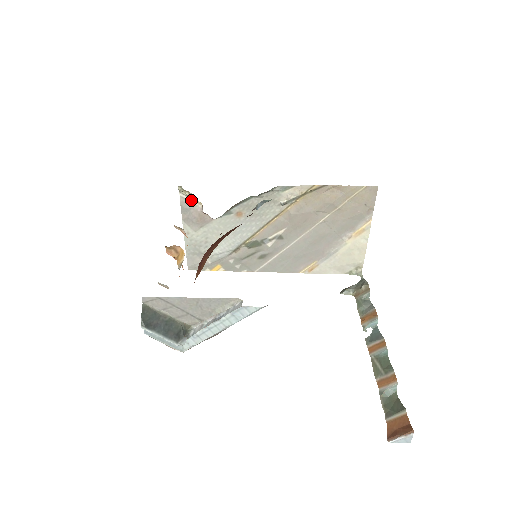
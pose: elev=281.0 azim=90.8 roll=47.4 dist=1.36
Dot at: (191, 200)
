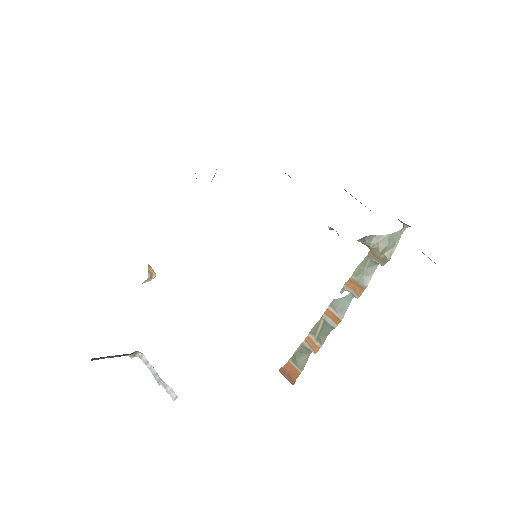
Dot at: occluded
